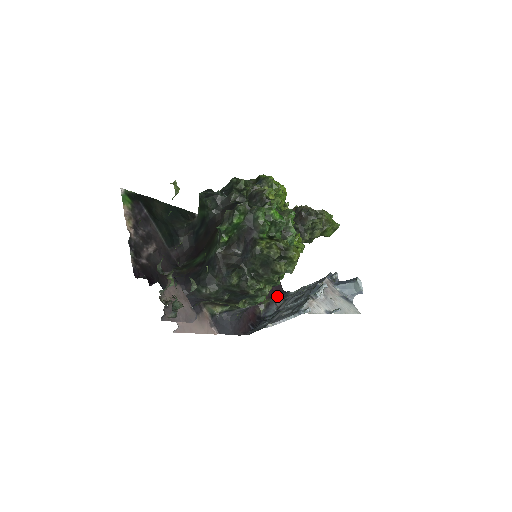
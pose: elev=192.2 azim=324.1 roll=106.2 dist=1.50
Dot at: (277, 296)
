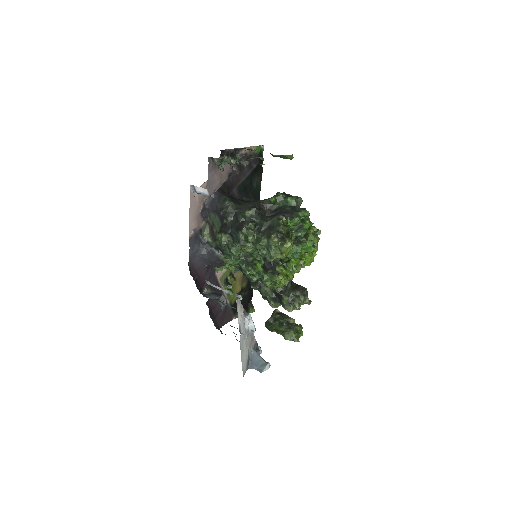
Dot at: (225, 299)
